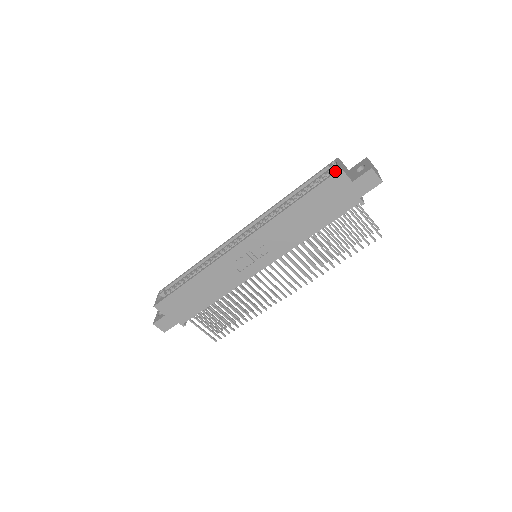
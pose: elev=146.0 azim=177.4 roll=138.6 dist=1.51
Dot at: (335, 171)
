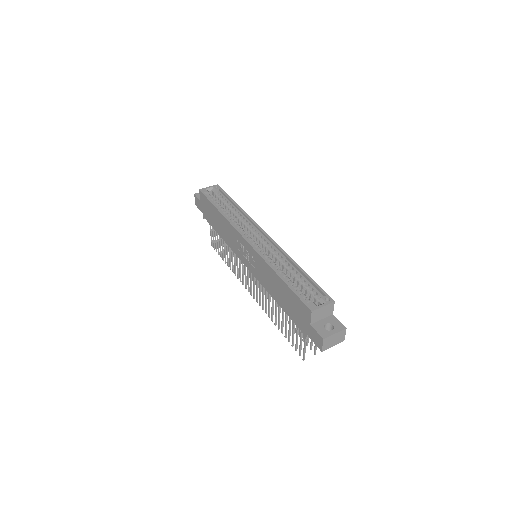
Dot at: (310, 306)
